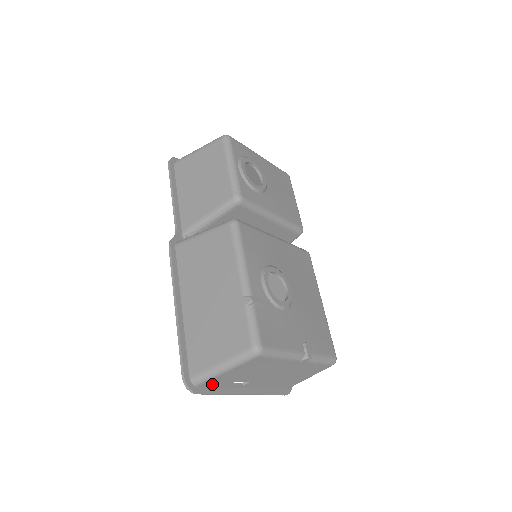
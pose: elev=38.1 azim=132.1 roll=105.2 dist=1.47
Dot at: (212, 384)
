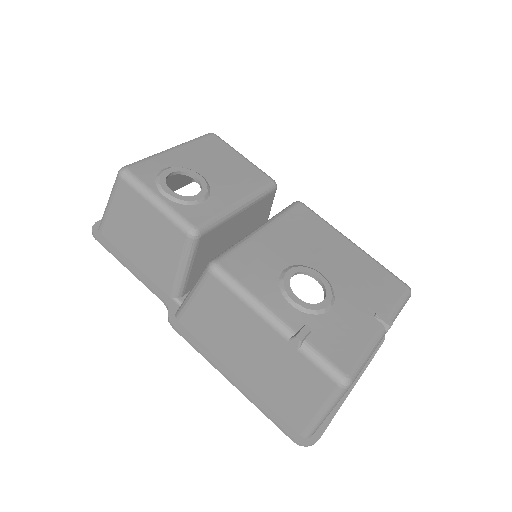
Dot at: occluded
